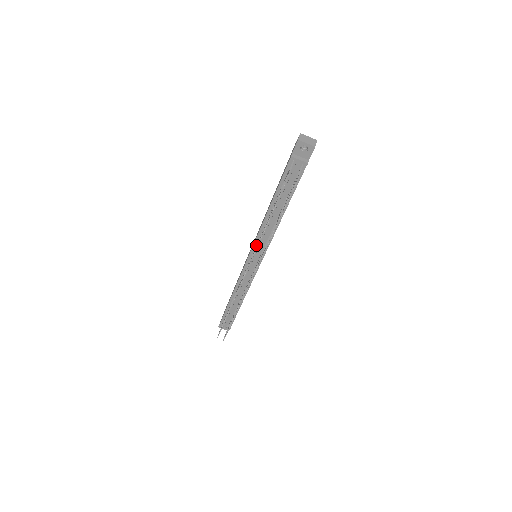
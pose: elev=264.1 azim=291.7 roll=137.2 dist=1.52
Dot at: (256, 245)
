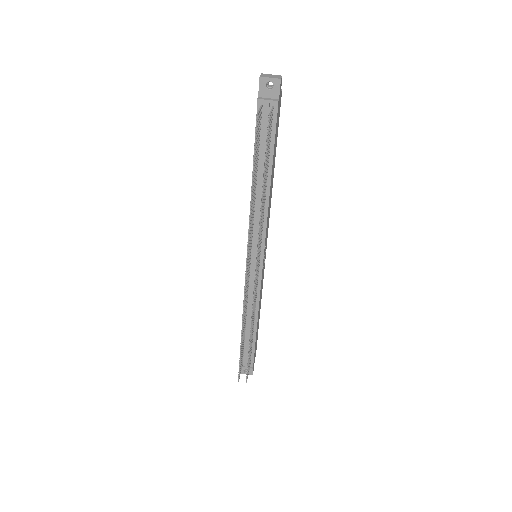
Dot at: occluded
